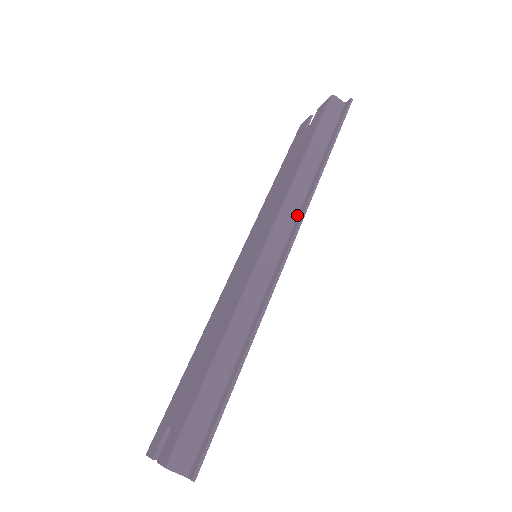
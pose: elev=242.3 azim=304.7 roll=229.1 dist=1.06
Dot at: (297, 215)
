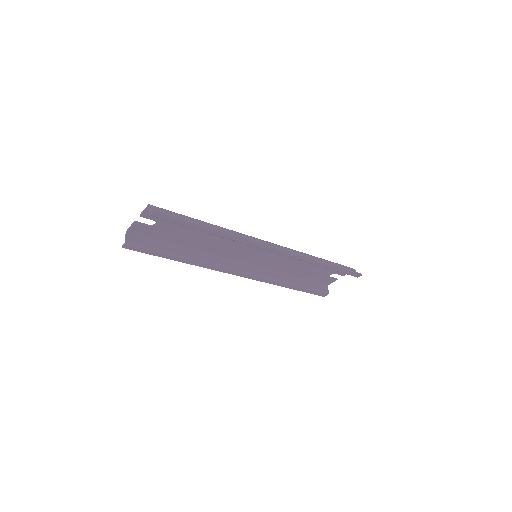
Dot at: (292, 256)
